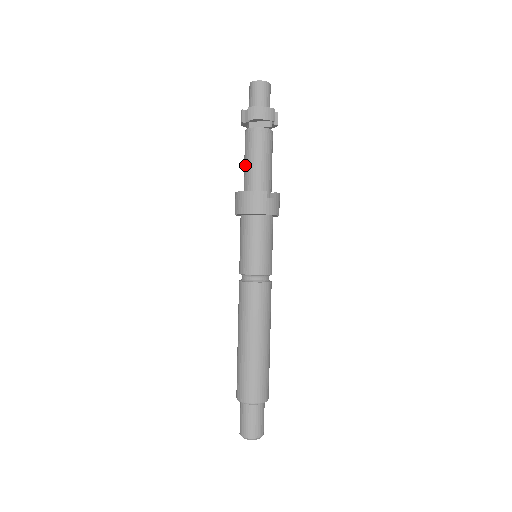
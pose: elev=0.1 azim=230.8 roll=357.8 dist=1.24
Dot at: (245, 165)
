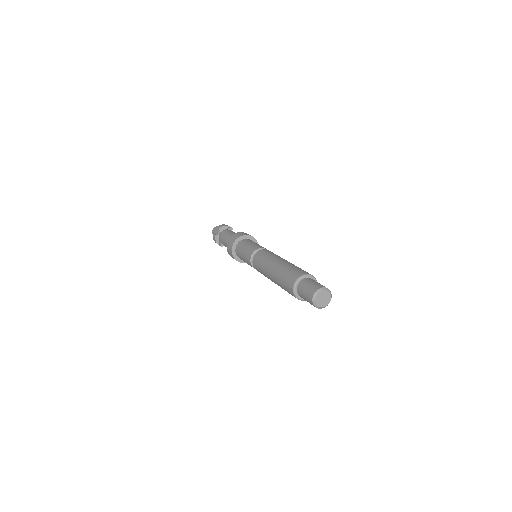
Dot at: (226, 240)
